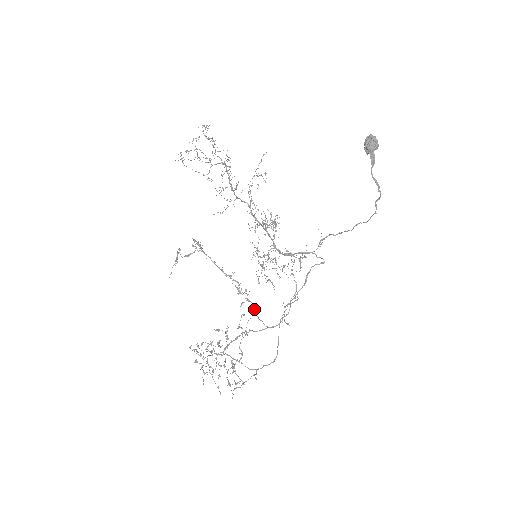
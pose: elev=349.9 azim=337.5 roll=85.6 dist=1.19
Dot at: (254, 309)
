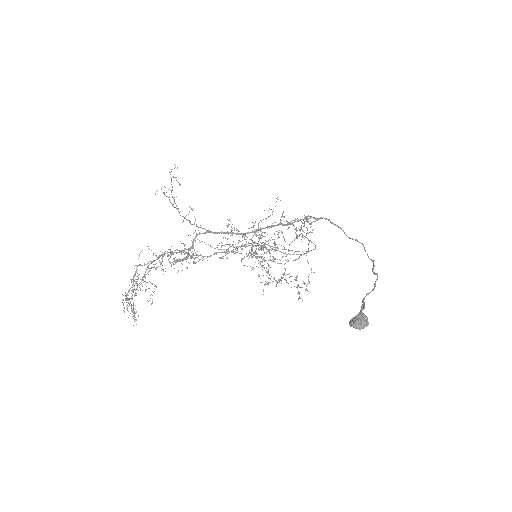
Dot at: occluded
